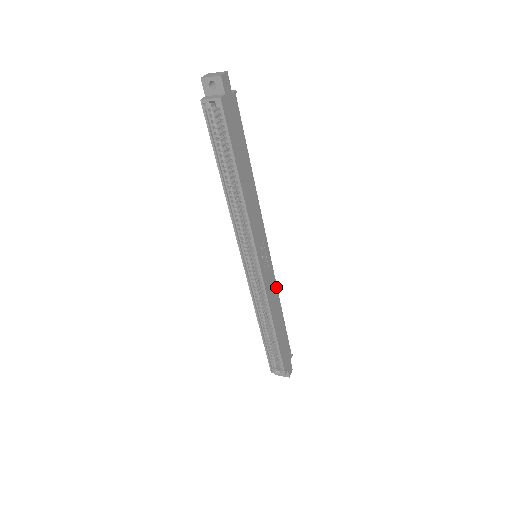
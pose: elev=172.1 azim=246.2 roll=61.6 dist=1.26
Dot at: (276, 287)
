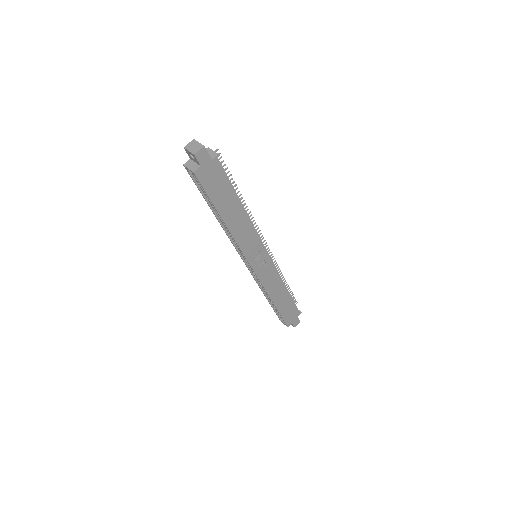
Dot at: (279, 275)
